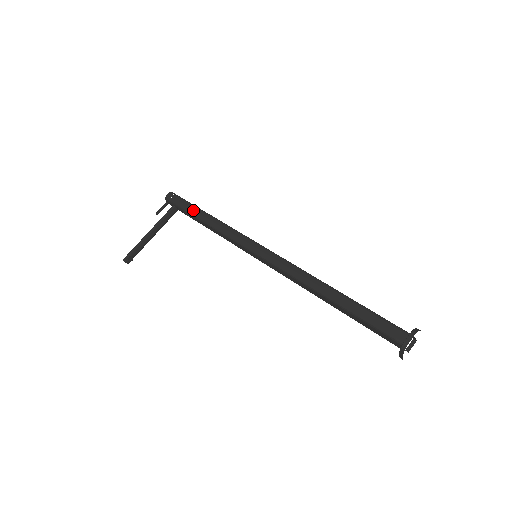
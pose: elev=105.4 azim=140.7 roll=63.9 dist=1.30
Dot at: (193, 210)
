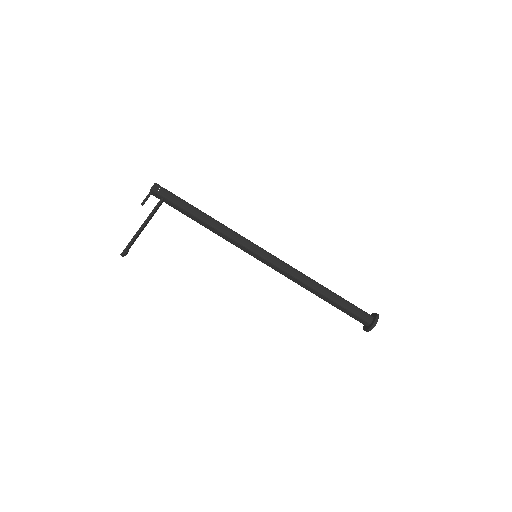
Dot at: (188, 207)
